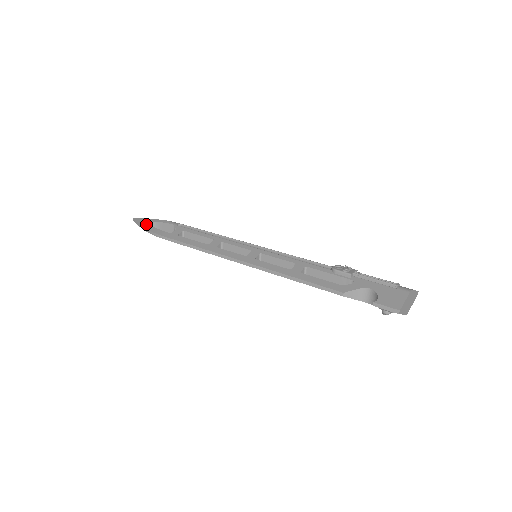
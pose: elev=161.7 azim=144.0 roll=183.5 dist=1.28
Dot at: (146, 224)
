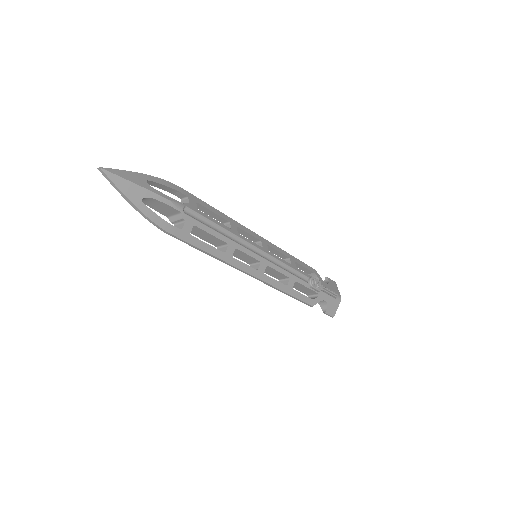
Dot at: (138, 201)
